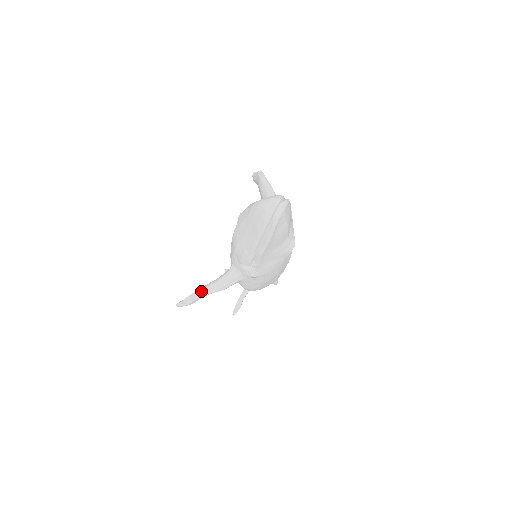
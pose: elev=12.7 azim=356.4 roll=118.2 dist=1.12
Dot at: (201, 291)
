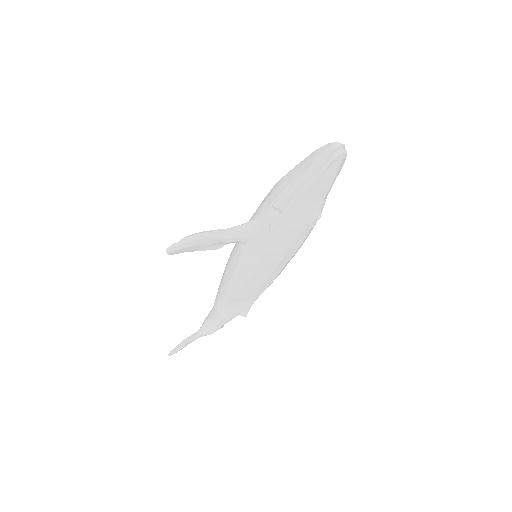
Dot at: (209, 231)
